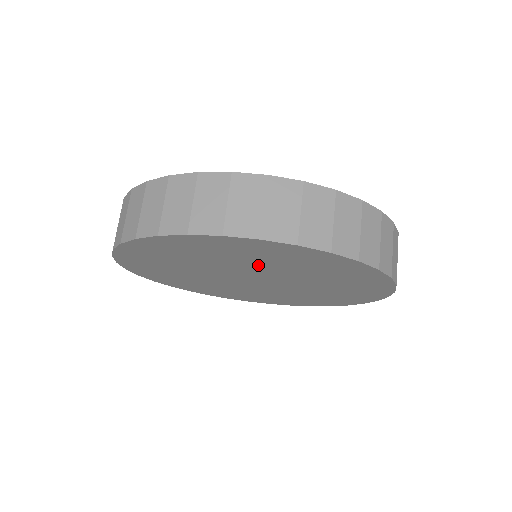
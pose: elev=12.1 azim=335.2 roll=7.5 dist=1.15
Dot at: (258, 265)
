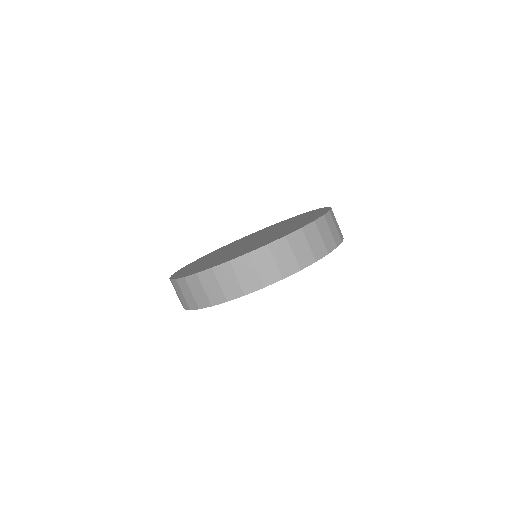
Dot at: occluded
